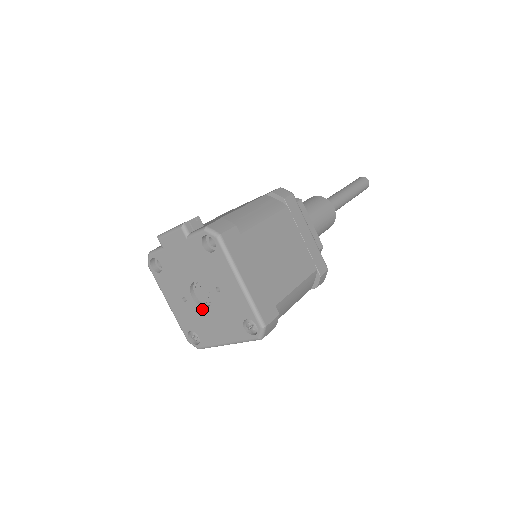
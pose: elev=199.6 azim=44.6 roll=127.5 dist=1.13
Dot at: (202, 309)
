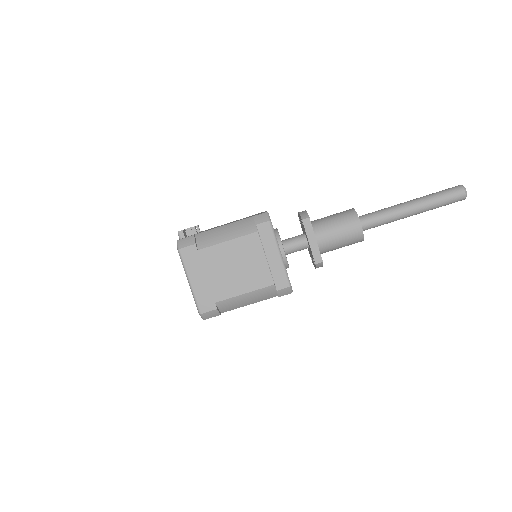
Dot at: occluded
